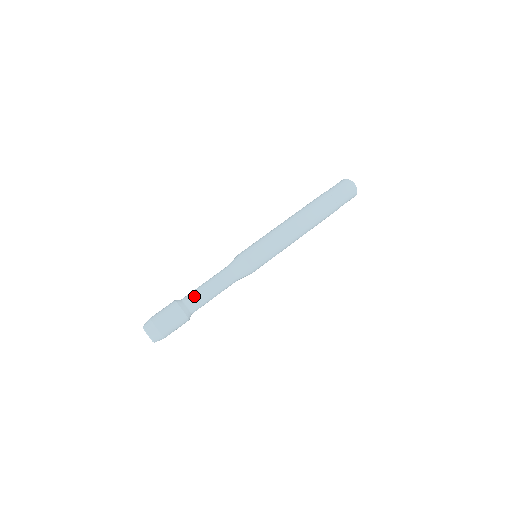
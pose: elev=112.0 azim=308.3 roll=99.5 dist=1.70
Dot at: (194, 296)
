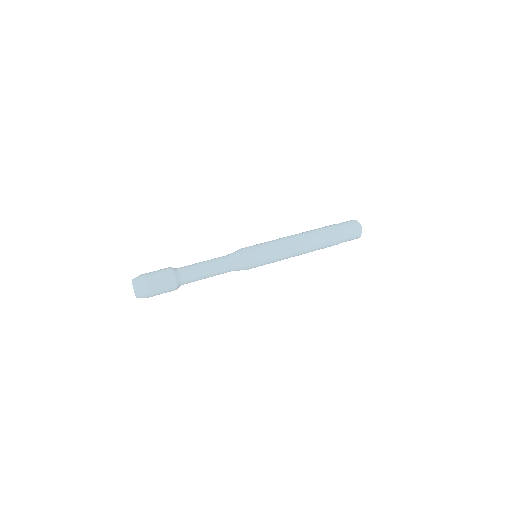
Dot at: (189, 267)
